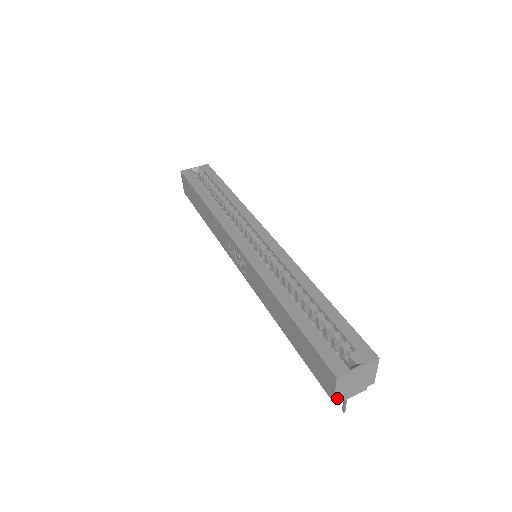
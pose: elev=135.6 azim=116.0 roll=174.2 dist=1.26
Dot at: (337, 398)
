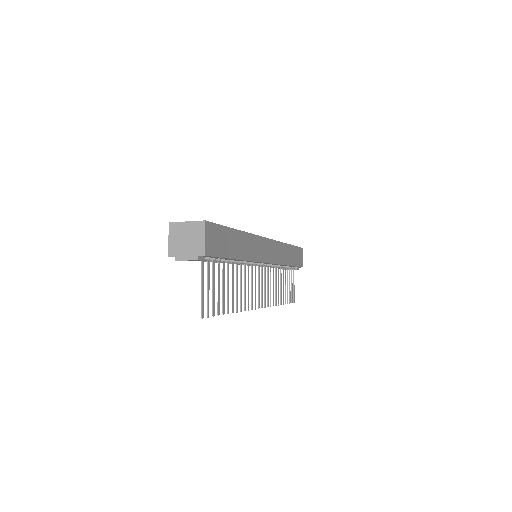
Dot at: (171, 252)
